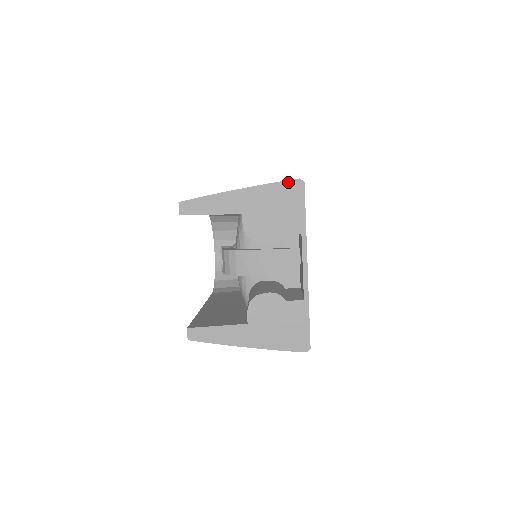
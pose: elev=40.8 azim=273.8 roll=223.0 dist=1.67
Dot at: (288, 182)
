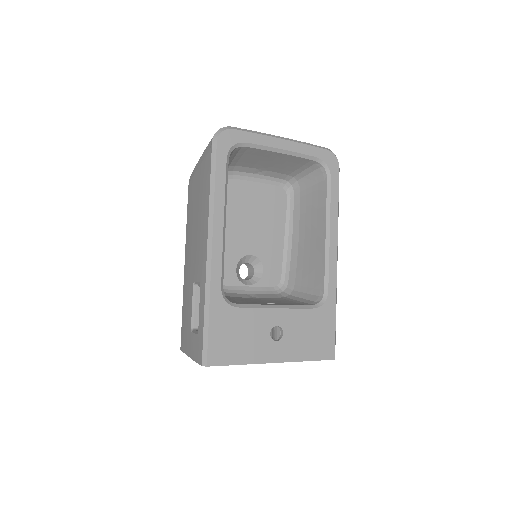
Dot at: occluded
